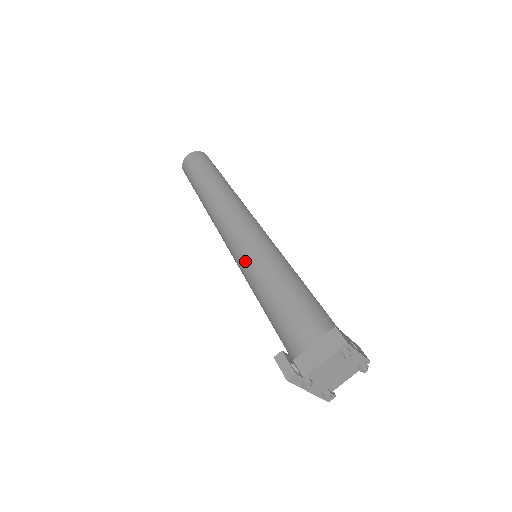
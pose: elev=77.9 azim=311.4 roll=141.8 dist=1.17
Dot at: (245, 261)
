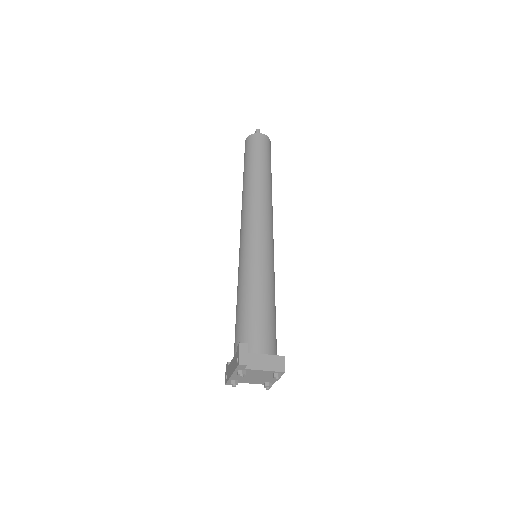
Dot at: (254, 257)
